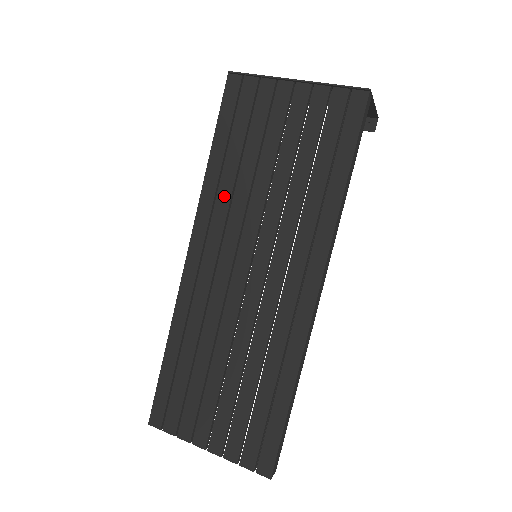
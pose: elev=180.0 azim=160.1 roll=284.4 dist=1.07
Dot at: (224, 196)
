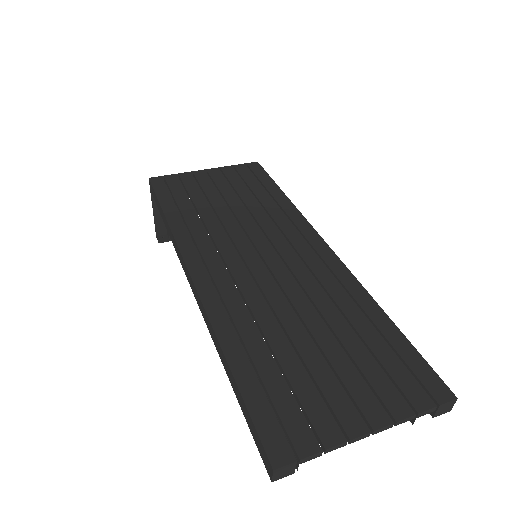
Dot at: (198, 229)
